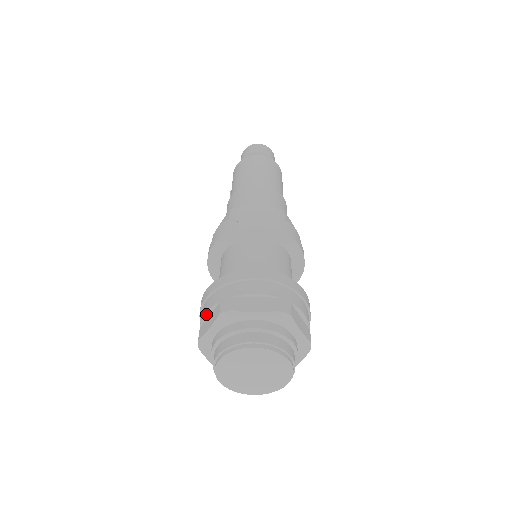
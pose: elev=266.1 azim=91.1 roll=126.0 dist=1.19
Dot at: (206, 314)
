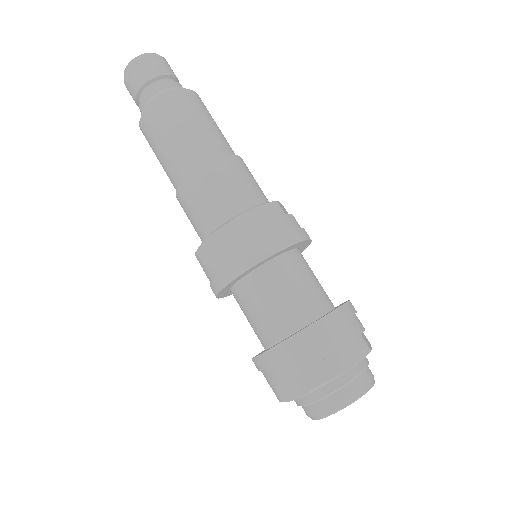
Dot at: occluded
